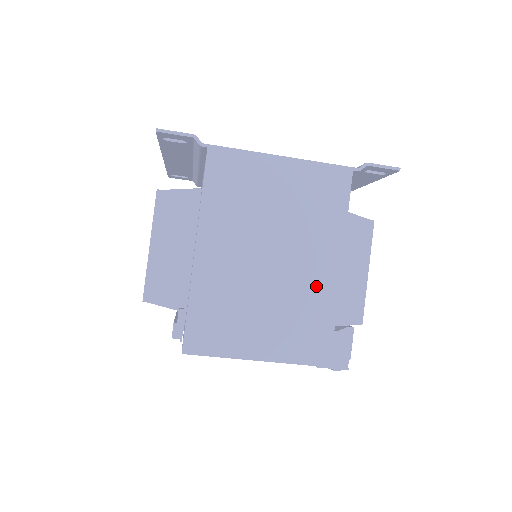
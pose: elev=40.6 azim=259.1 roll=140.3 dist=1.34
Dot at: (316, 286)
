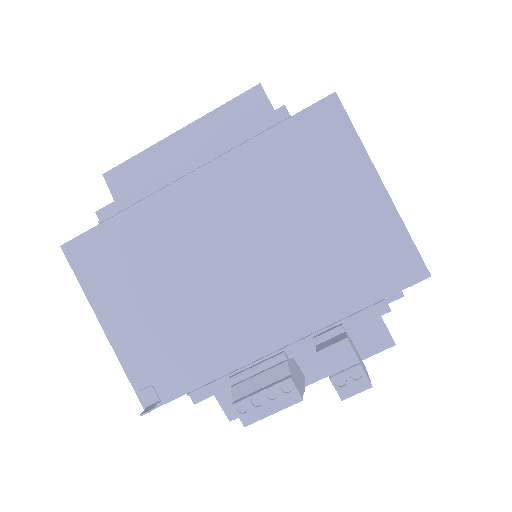
Dot at: occluded
